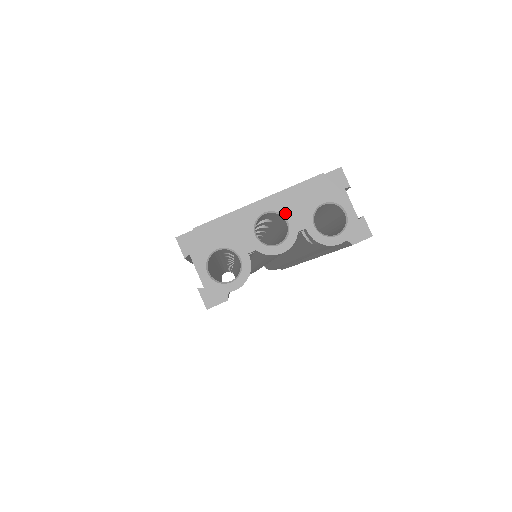
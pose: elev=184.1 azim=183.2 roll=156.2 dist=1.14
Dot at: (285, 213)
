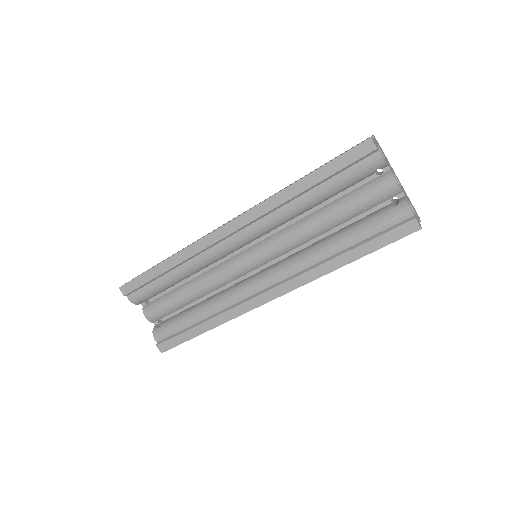
Dot at: (402, 188)
